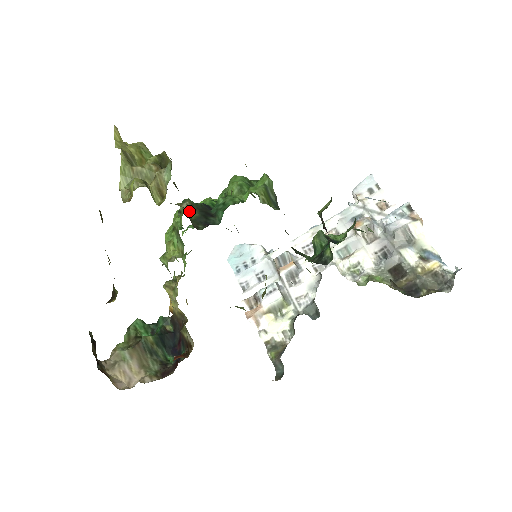
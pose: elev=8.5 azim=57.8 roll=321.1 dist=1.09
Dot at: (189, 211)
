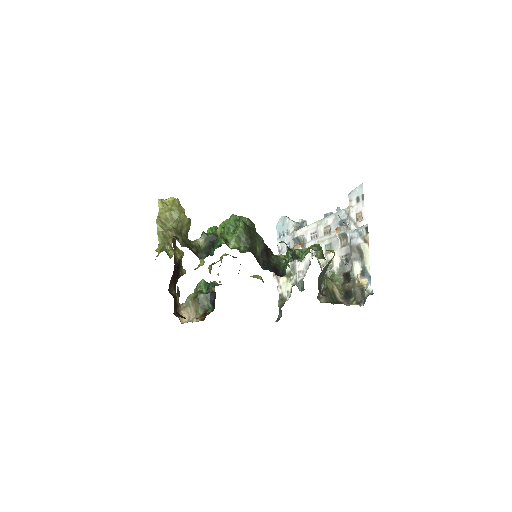
Dot at: (202, 243)
